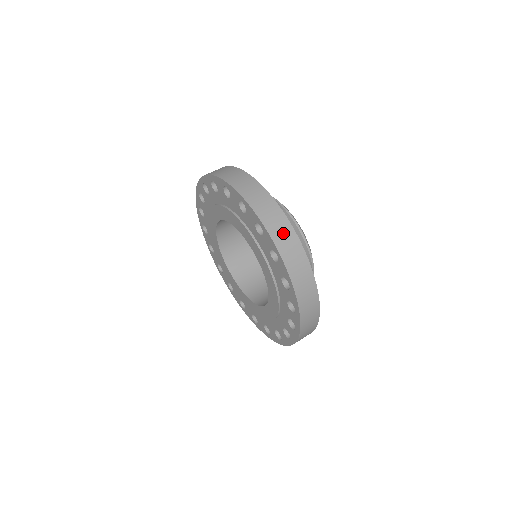
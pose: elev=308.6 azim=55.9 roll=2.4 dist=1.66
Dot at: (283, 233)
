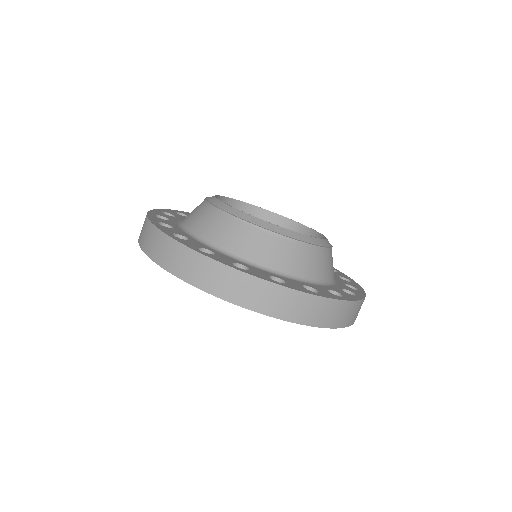
Dot at: (296, 306)
